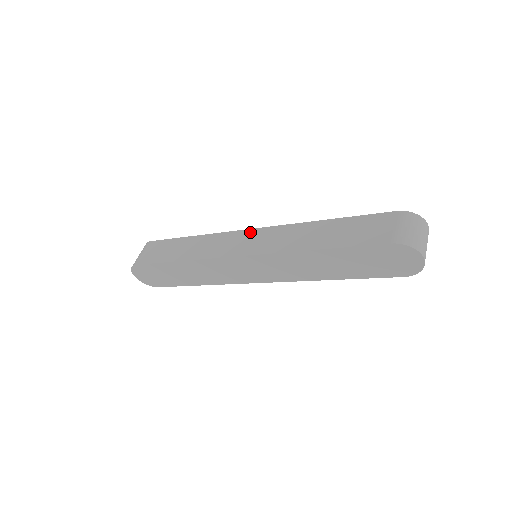
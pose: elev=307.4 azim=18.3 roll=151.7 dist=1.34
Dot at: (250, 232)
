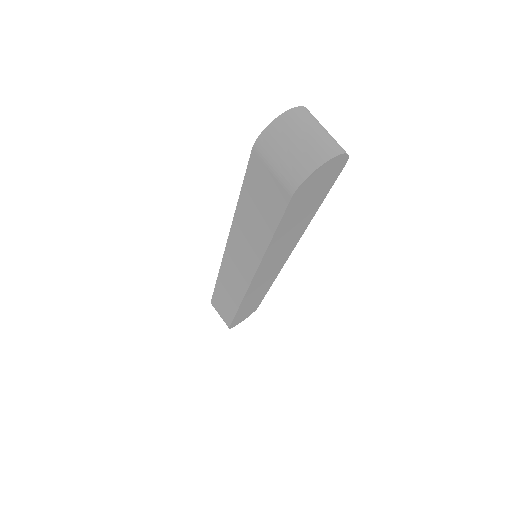
Dot at: (227, 257)
